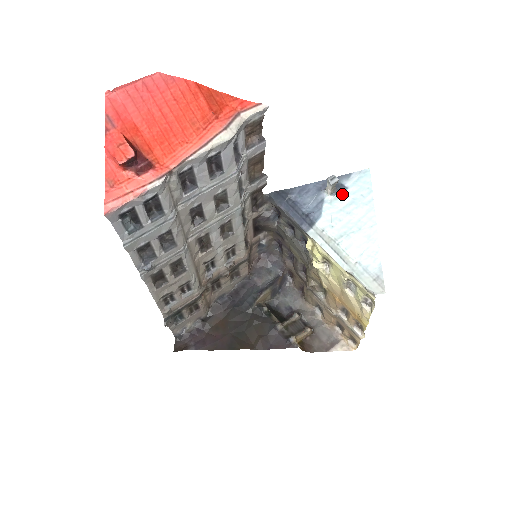
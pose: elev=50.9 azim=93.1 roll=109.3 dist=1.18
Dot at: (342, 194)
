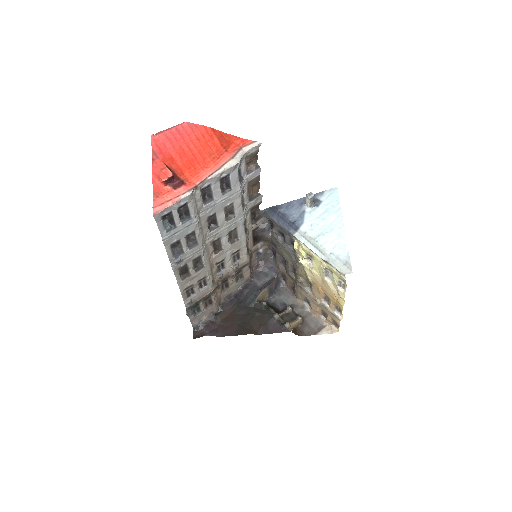
Dot at: (318, 206)
